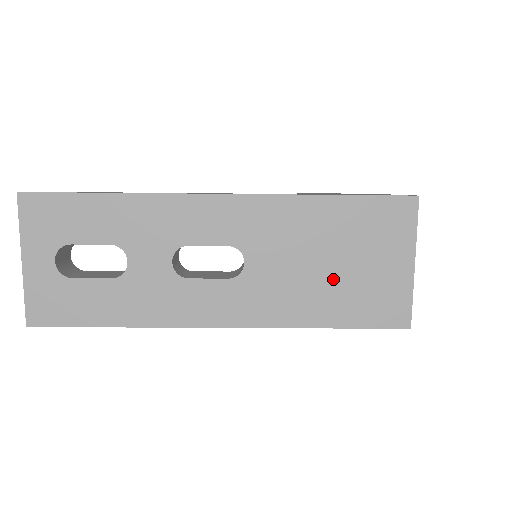
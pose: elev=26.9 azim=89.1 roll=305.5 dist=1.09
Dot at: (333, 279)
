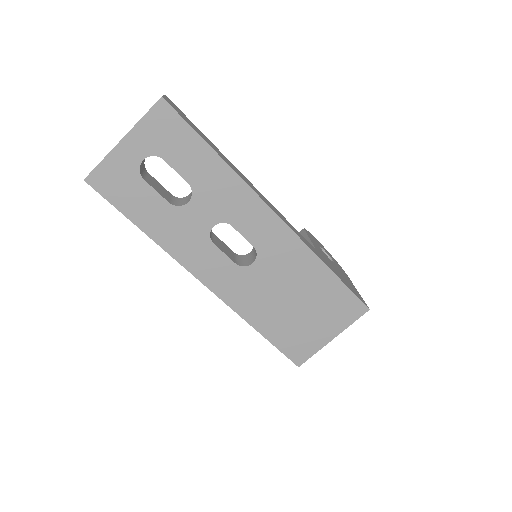
Dot at: (288, 312)
